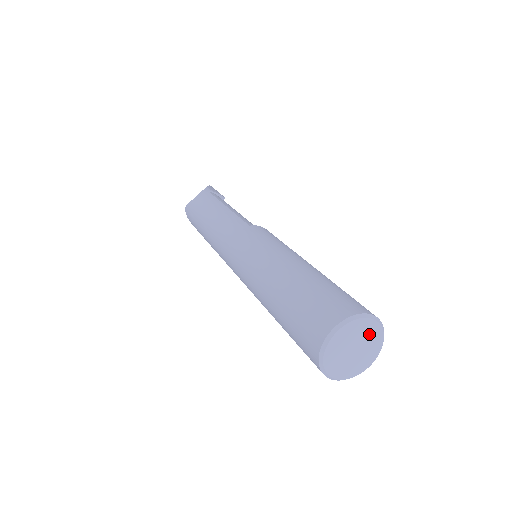
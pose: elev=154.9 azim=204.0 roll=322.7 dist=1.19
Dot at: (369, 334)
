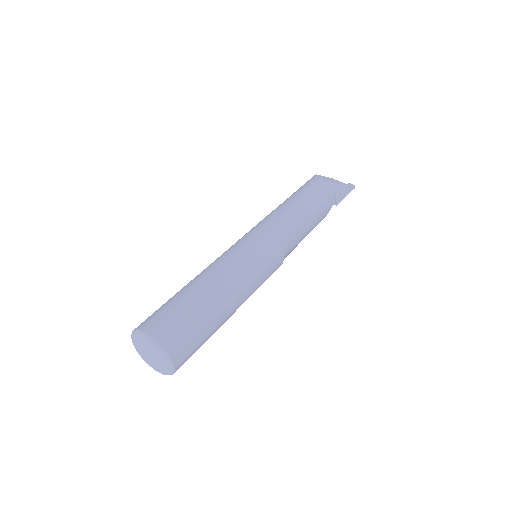
Dot at: (163, 362)
